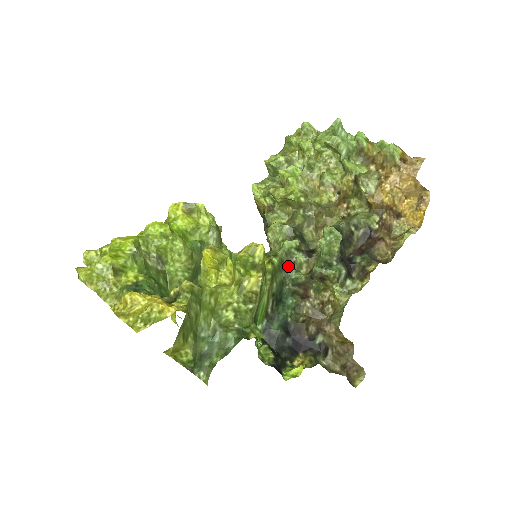
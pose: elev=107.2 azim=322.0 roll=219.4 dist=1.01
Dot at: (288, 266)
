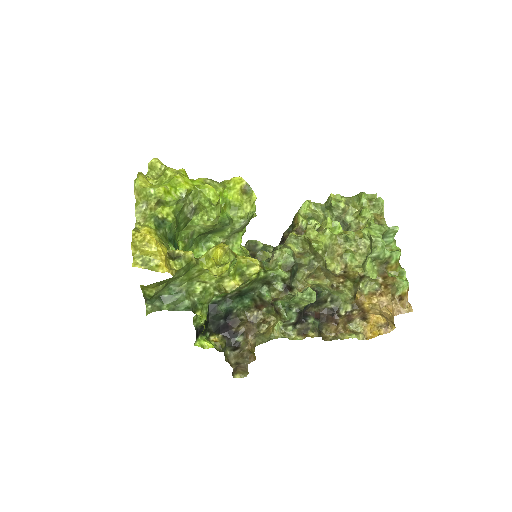
Dot at: (267, 283)
